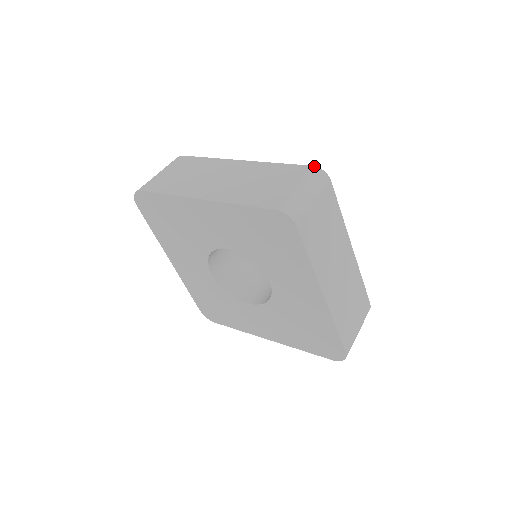
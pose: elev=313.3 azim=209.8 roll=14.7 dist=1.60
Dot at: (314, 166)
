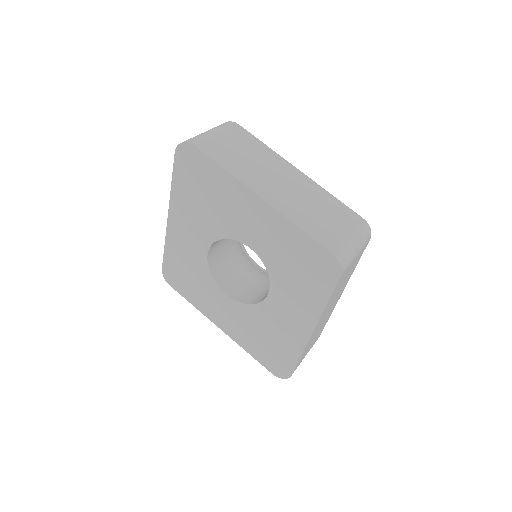
Dot at: (365, 220)
